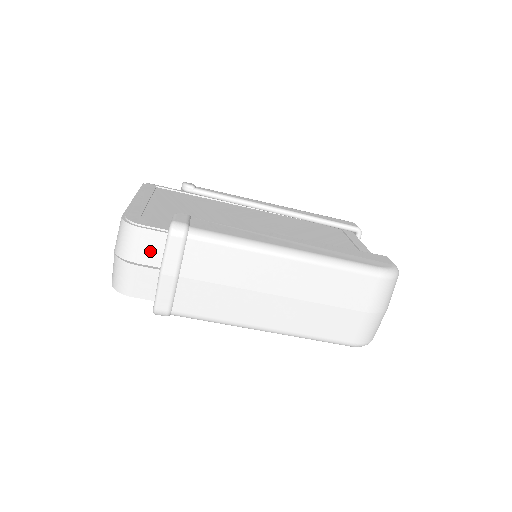
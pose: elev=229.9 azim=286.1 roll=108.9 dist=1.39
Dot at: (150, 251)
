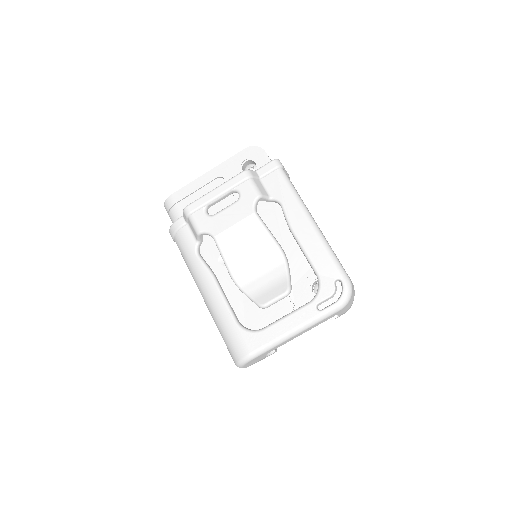
Dot at: occluded
